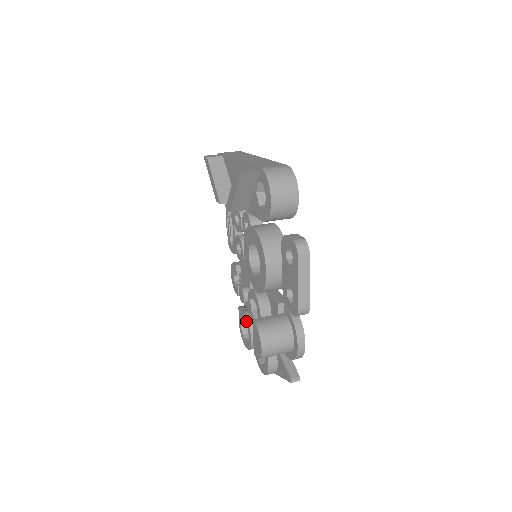
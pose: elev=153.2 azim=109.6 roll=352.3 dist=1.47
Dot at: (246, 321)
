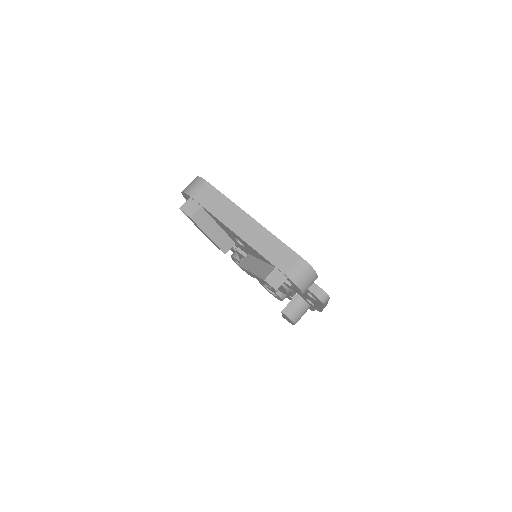
Dot at: occluded
